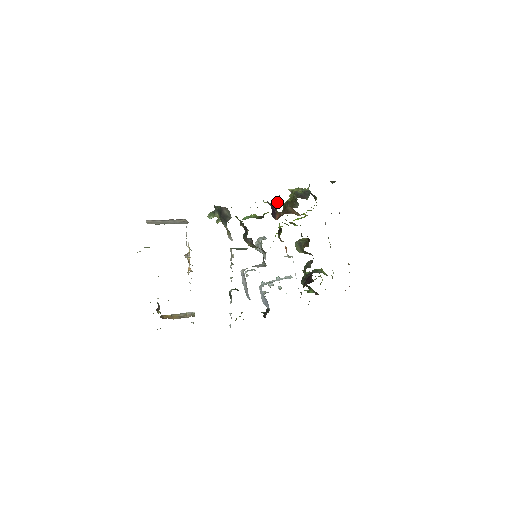
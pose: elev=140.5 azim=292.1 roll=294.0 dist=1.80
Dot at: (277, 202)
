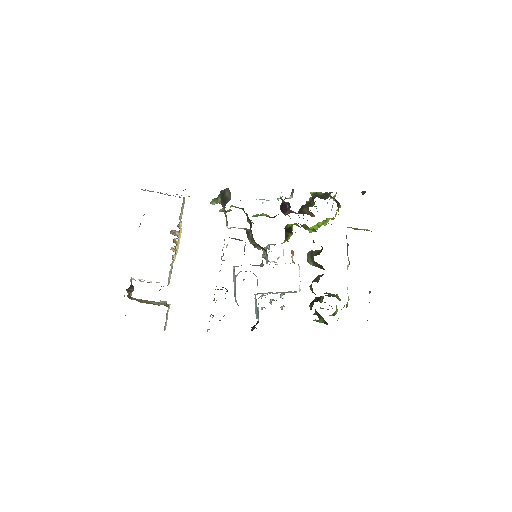
Dot at: (290, 196)
